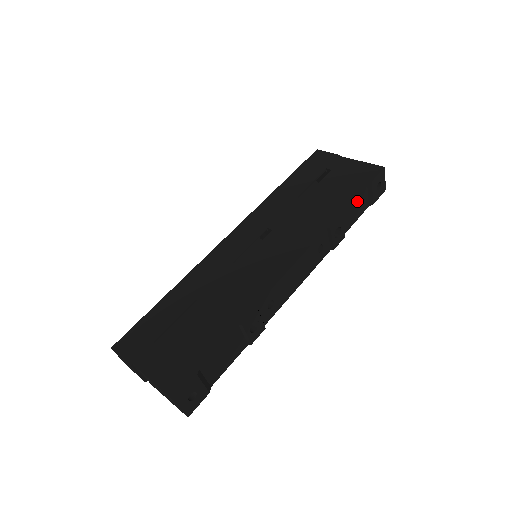
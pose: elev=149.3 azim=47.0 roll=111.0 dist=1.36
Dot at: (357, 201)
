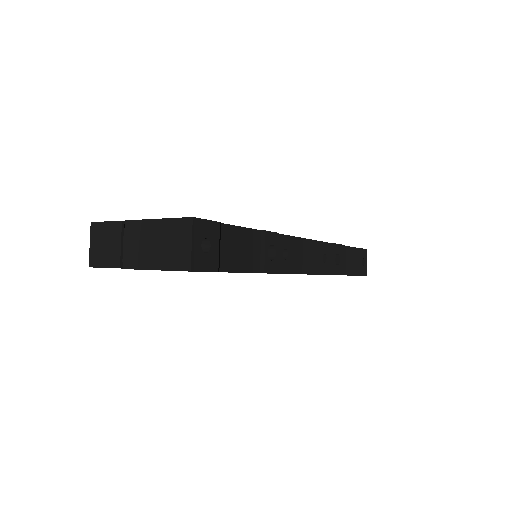
Dot at: (349, 254)
